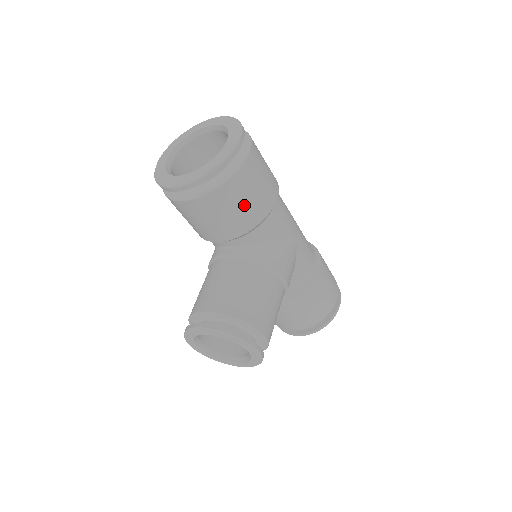
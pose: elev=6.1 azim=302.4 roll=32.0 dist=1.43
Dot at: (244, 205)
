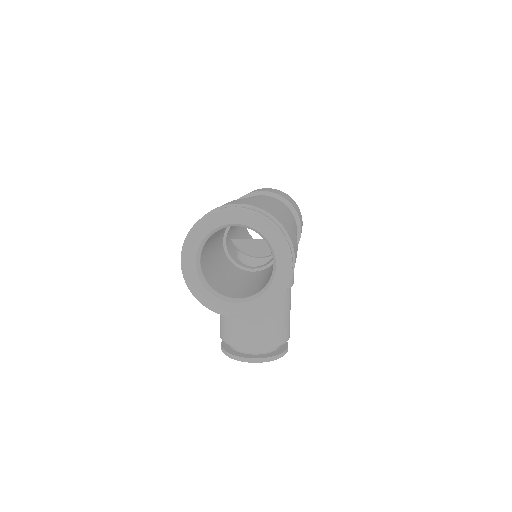
Dot at: occluded
